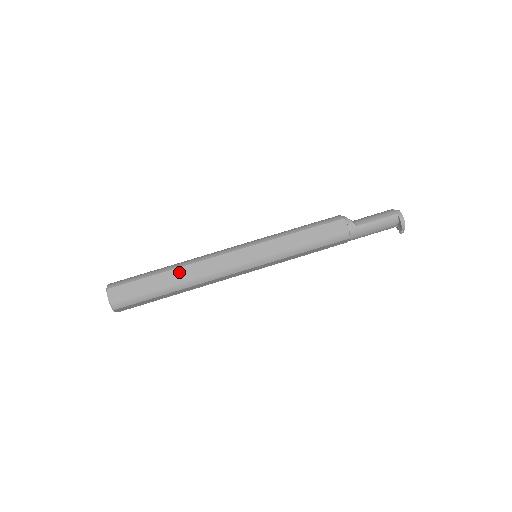
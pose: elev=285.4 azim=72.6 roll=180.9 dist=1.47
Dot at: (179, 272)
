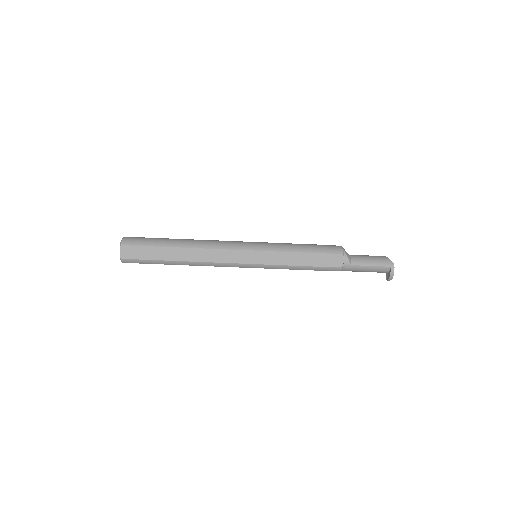
Dot at: (185, 252)
